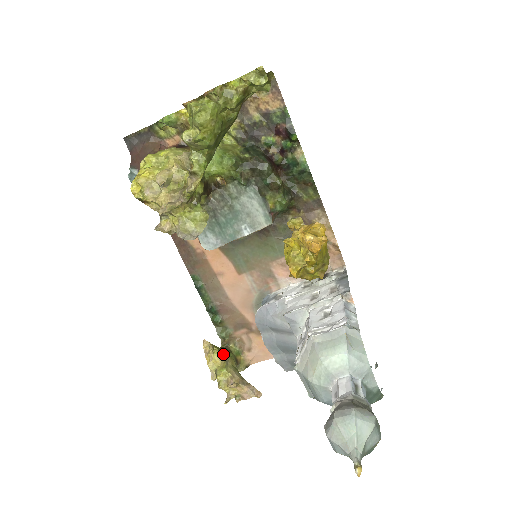
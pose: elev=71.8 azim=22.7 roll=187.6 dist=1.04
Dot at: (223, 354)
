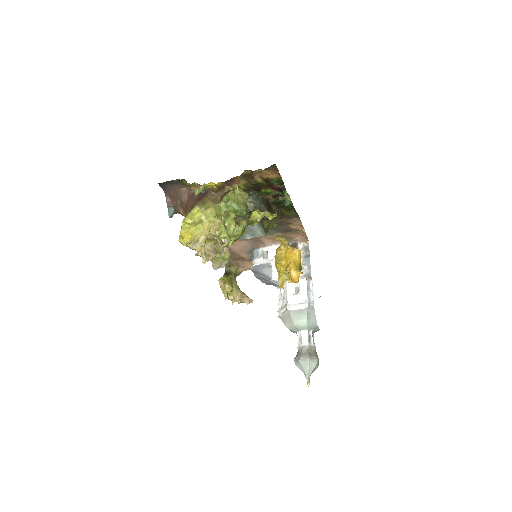
Dot at: (231, 285)
